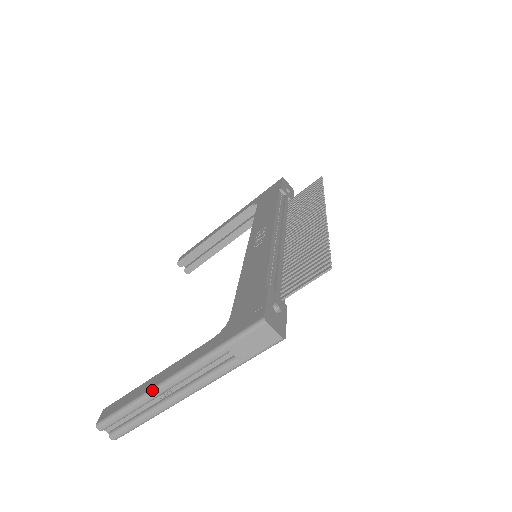
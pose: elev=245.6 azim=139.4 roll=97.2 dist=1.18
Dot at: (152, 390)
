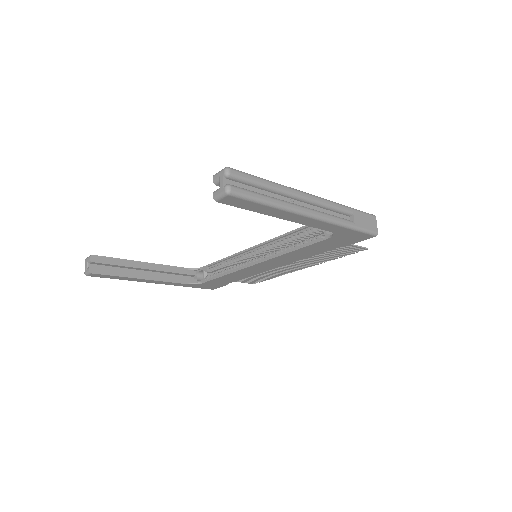
Dot at: (295, 189)
